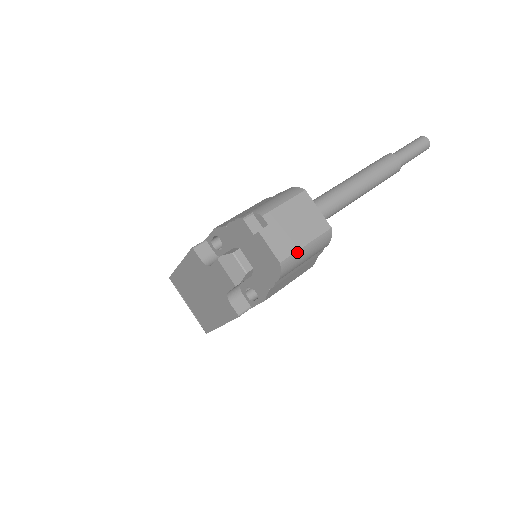
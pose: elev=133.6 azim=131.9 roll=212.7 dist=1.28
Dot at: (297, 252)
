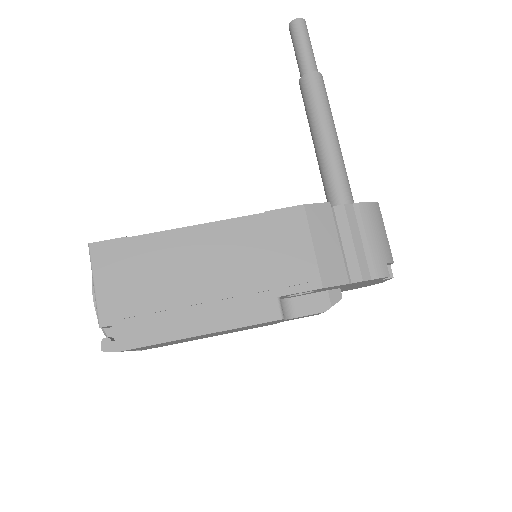
Dot at: occluded
